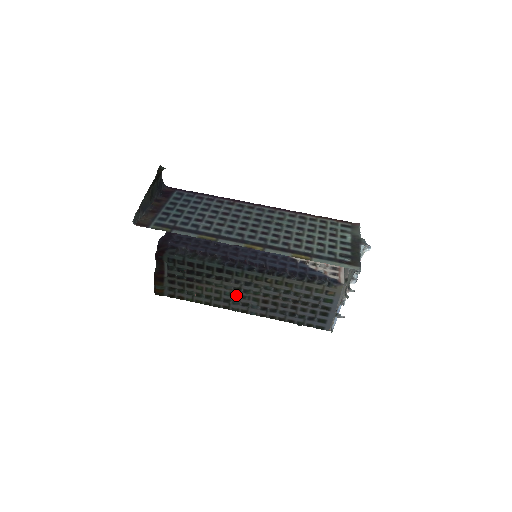
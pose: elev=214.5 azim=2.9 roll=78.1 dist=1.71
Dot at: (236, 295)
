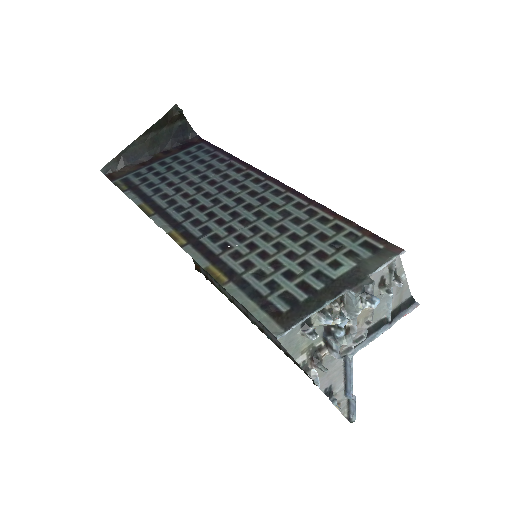
Dot at: occluded
